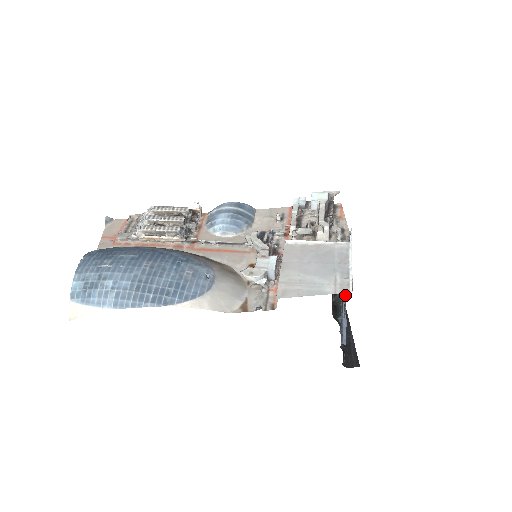
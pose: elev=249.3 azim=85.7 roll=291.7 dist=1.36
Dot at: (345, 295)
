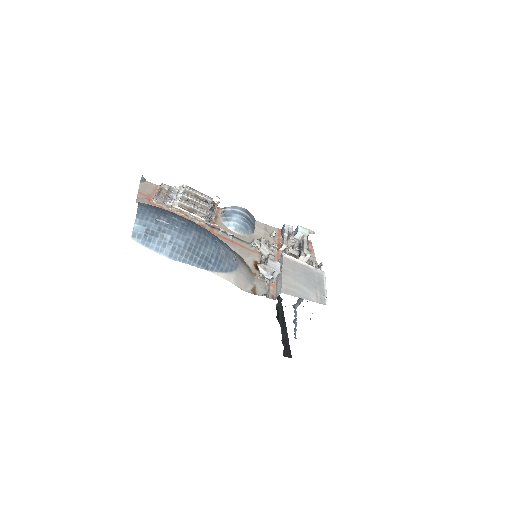
Dot at: (298, 305)
